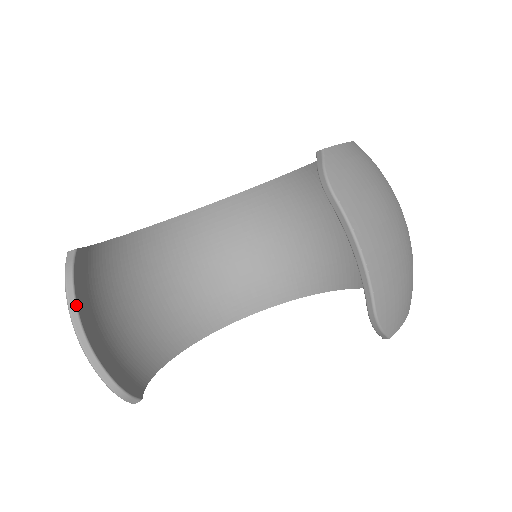
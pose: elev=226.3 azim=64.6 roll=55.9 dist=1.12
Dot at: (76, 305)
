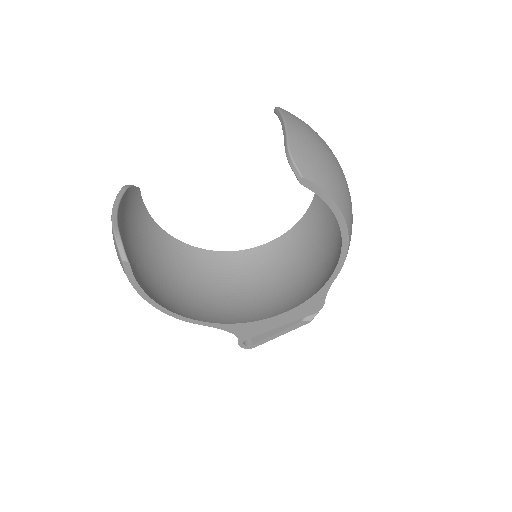
Dot at: (123, 194)
